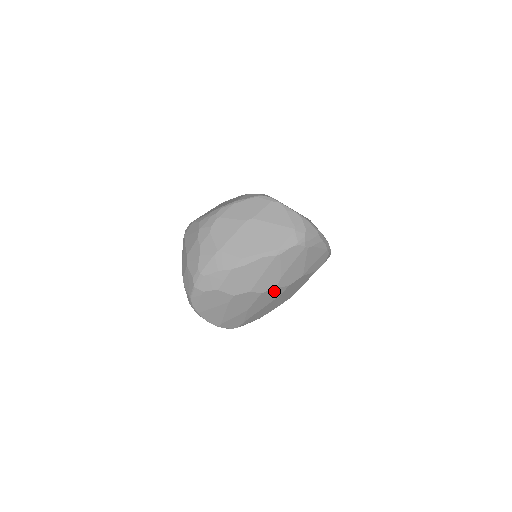
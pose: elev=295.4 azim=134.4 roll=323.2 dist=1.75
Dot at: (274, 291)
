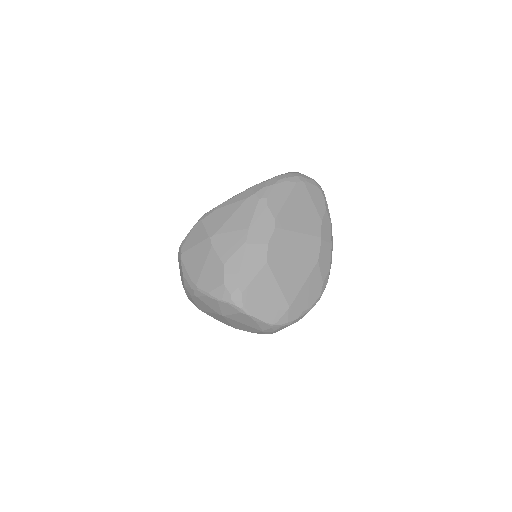
Dot at: occluded
